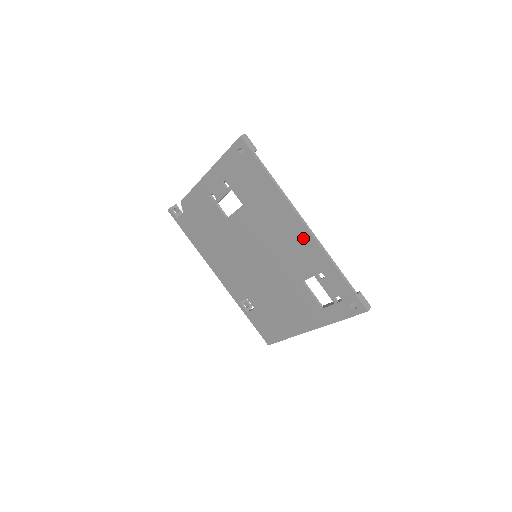
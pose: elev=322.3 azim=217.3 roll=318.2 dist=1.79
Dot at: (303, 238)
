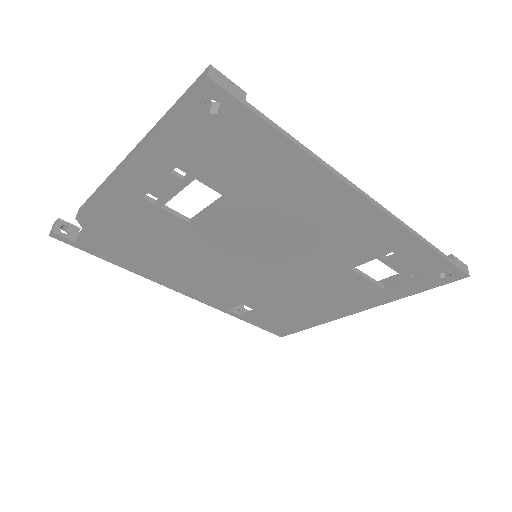
Dot at: (362, 218)
